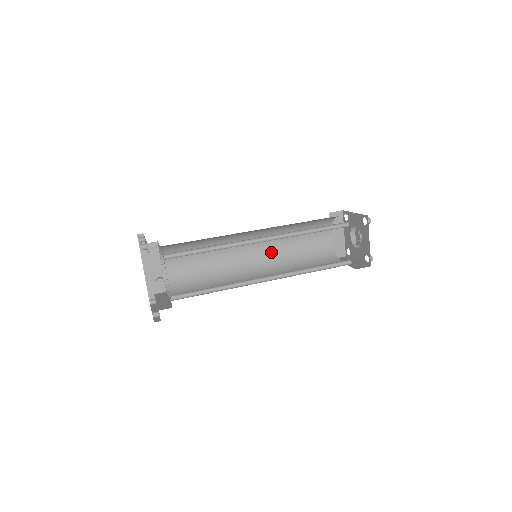
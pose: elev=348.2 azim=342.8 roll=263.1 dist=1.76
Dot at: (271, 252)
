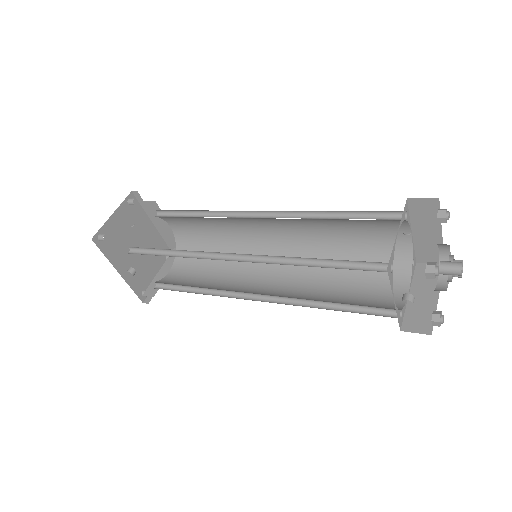
Dot at: (303, 237)
